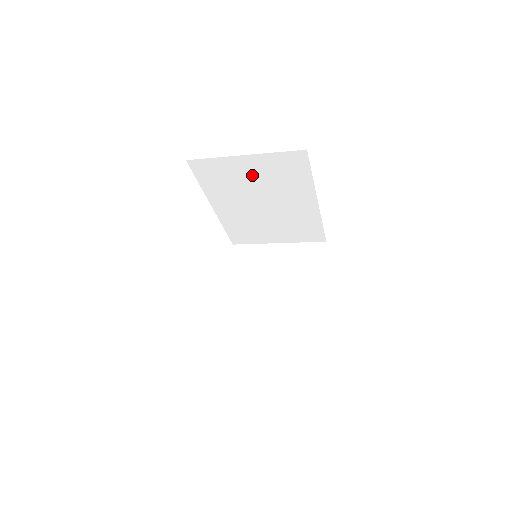
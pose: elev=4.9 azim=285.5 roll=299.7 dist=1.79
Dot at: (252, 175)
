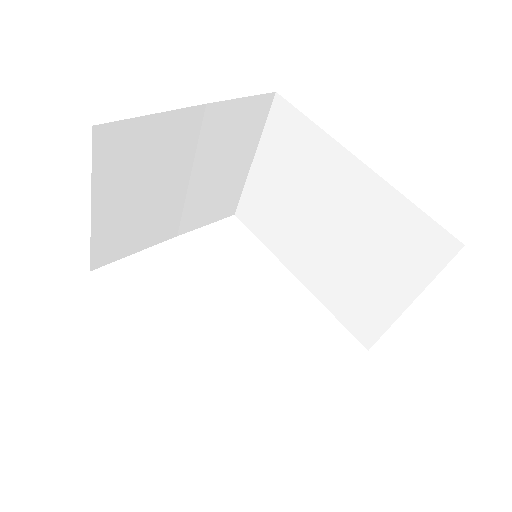
Dot at: (278, 183)
